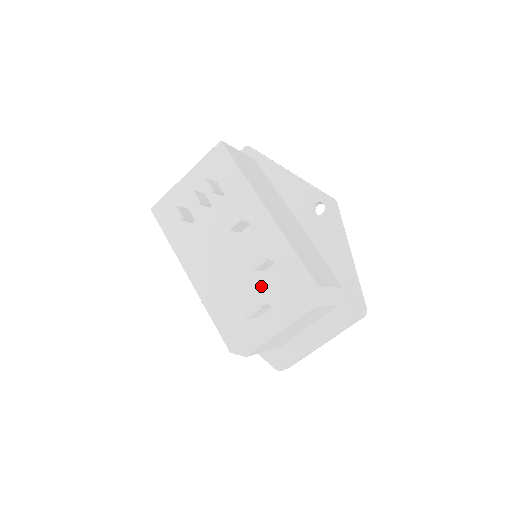
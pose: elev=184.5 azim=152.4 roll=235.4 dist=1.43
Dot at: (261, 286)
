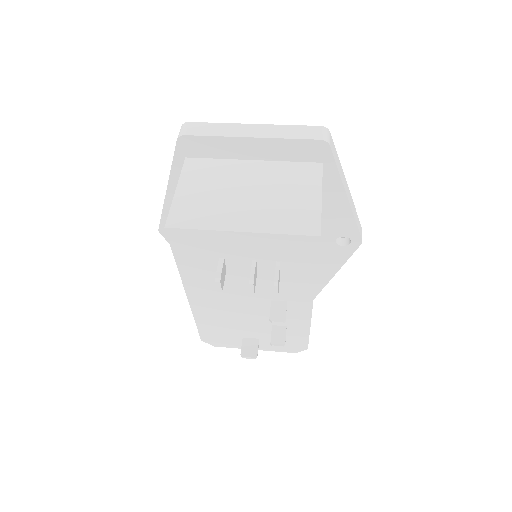
Dot at: (261, 331)
